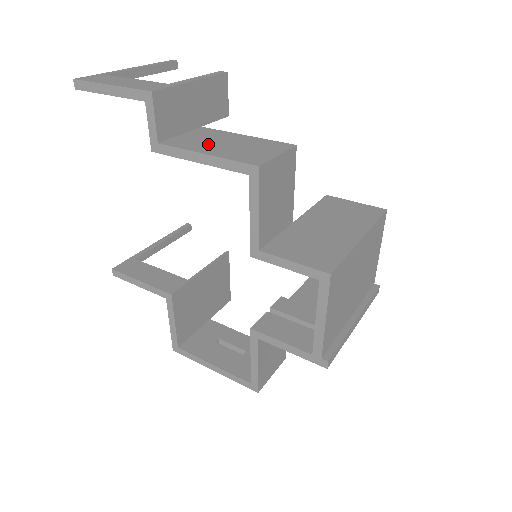
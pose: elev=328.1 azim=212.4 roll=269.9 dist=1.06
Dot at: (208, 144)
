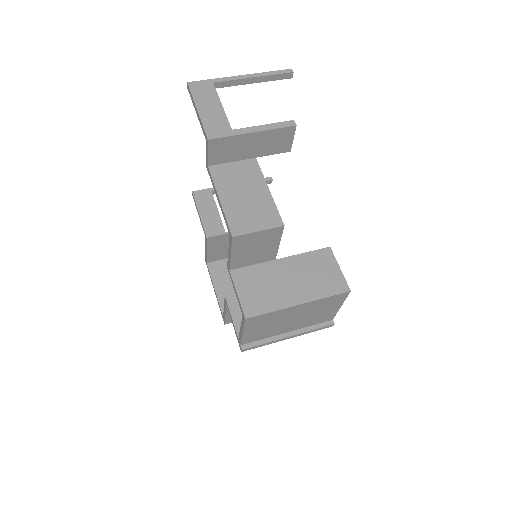
Dot at: (234, 187)
